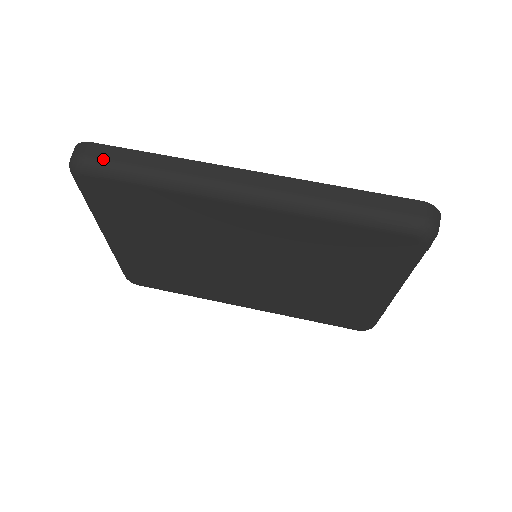
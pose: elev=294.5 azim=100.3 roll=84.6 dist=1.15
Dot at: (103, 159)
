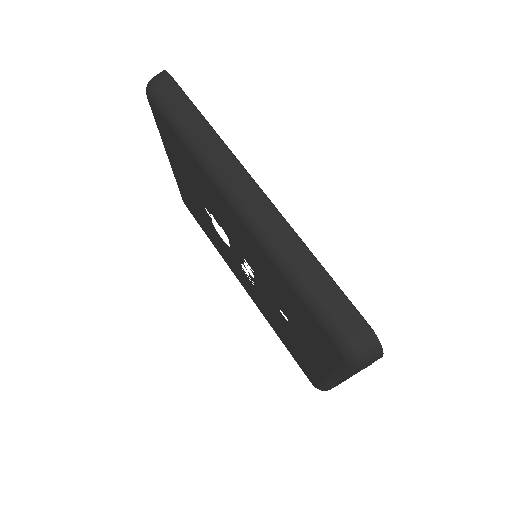
Dot at: (166, 95)
